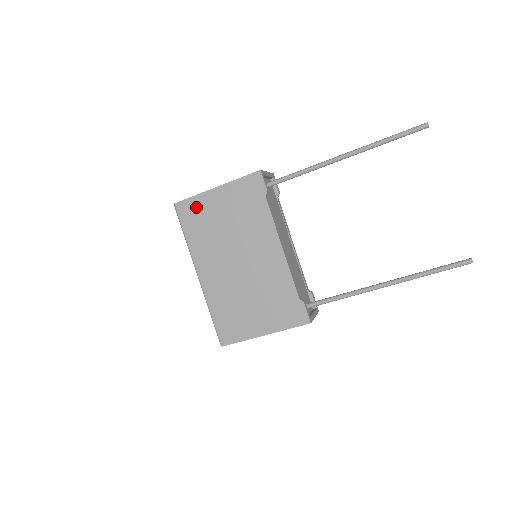
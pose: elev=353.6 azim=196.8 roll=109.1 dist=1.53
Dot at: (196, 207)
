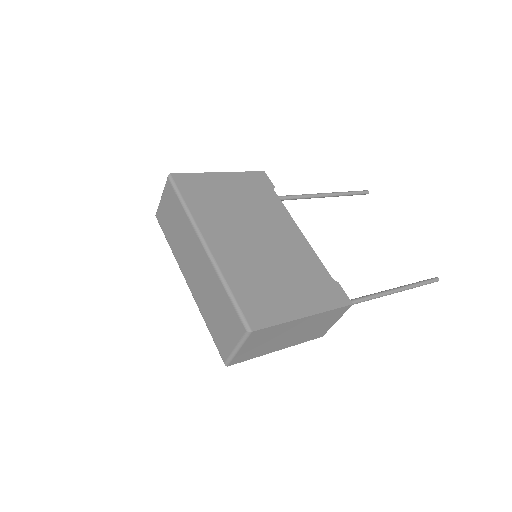
Dot at: (198, 182)
